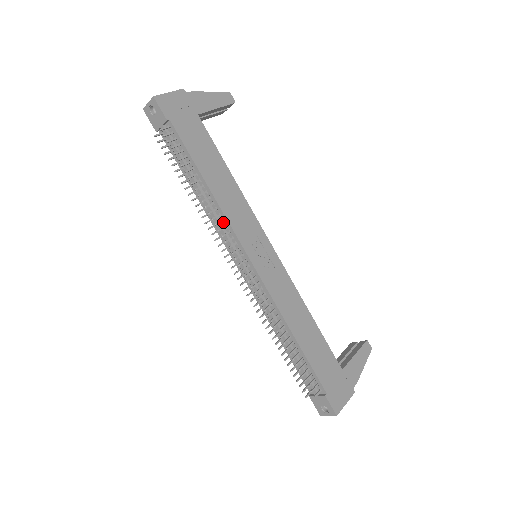
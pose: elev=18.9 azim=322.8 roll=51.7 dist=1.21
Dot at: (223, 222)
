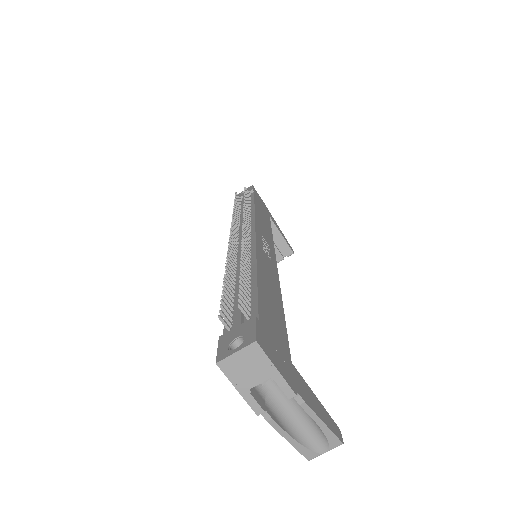
Dot at: occluded
